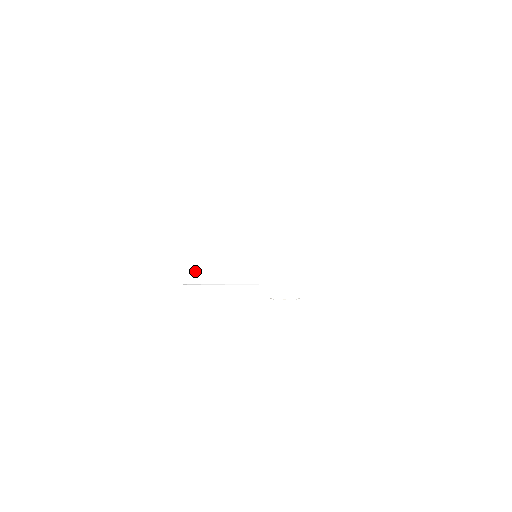
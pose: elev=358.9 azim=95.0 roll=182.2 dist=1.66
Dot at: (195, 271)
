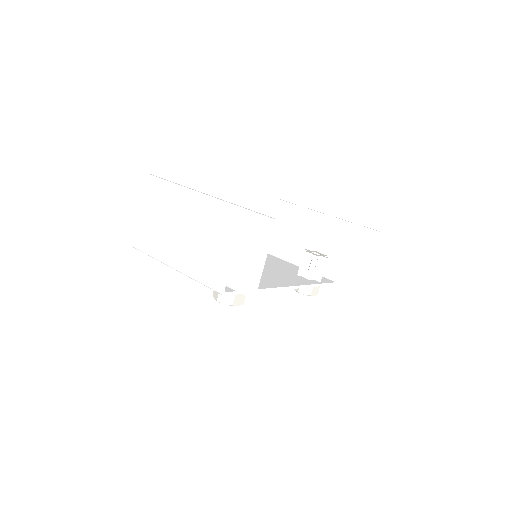
Dot at: (155, 248)
